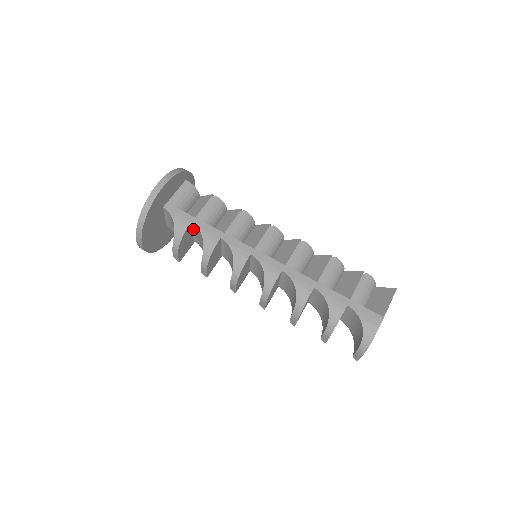
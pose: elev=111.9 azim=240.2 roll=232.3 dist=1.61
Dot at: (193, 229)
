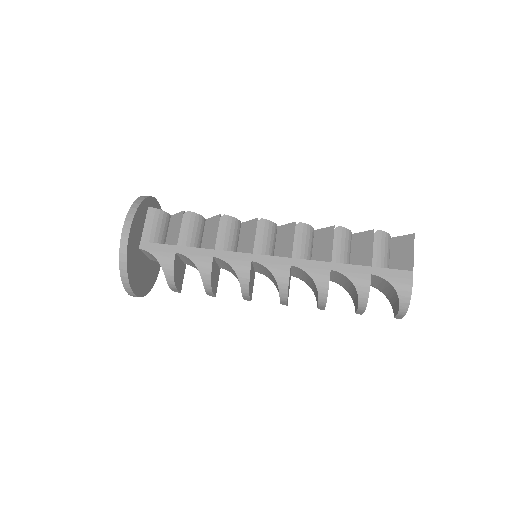
Dot at: (180, 257)
